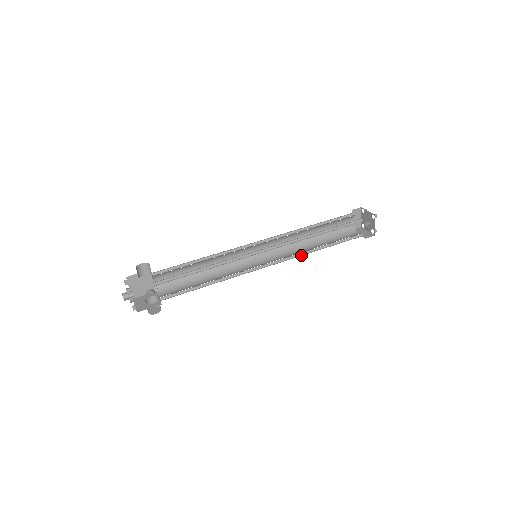
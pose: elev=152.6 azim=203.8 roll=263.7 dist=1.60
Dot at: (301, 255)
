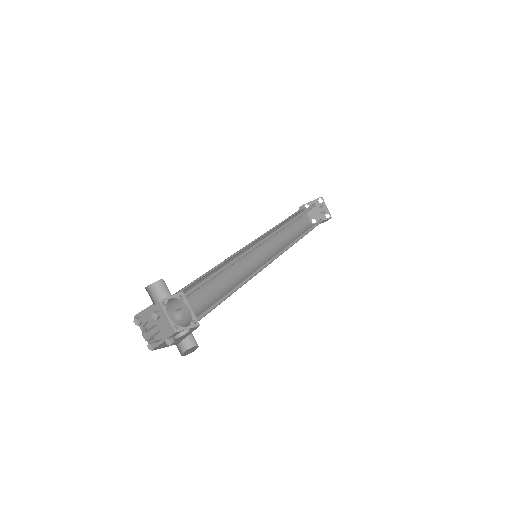
Dot at: occluded
